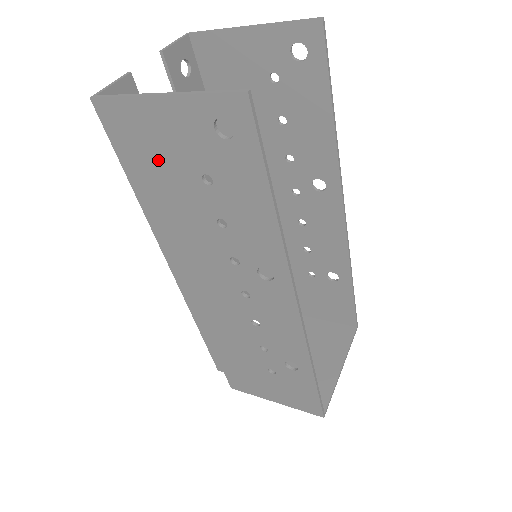
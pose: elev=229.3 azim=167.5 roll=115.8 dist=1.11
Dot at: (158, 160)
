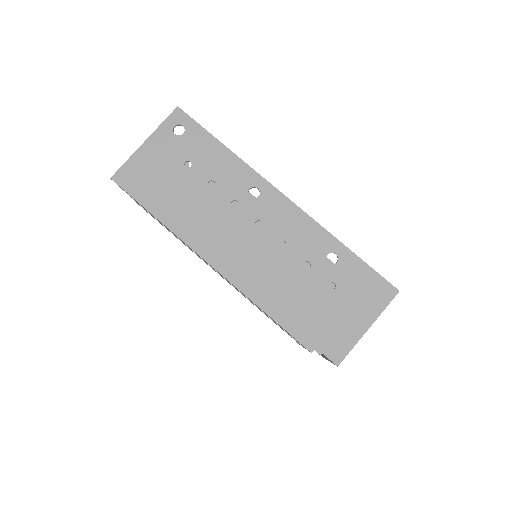
Dot at: (159, 179)
